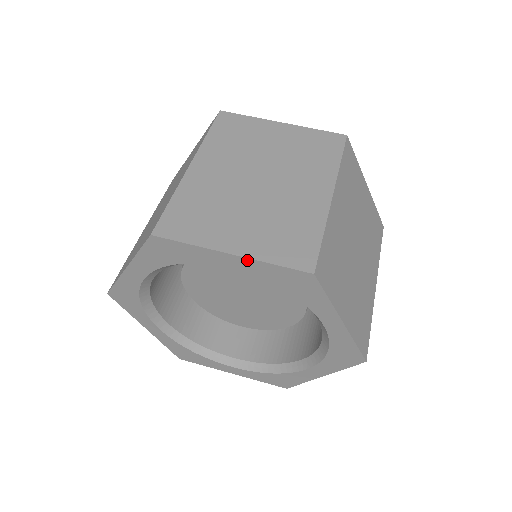
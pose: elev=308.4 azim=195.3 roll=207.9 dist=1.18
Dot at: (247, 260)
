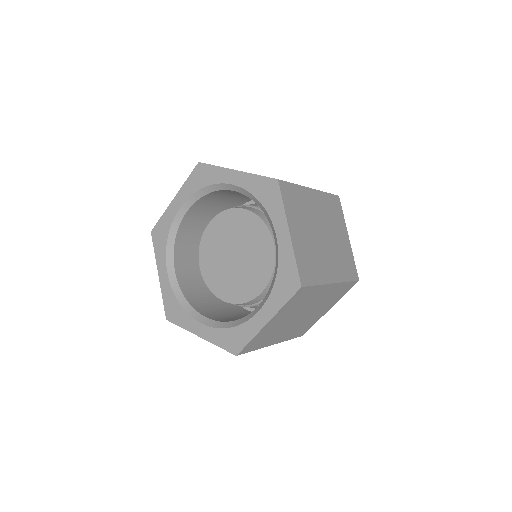
Dot at: (180, 192)
